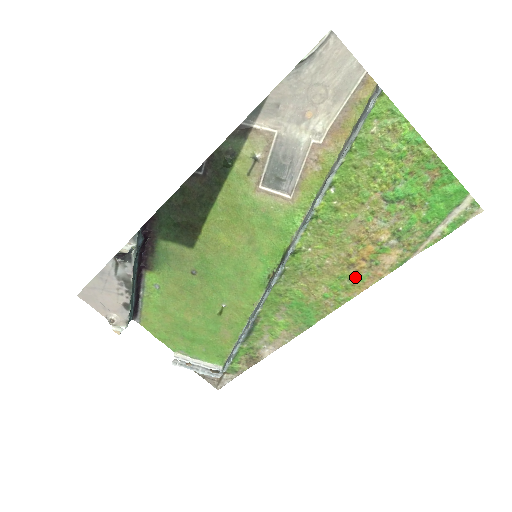
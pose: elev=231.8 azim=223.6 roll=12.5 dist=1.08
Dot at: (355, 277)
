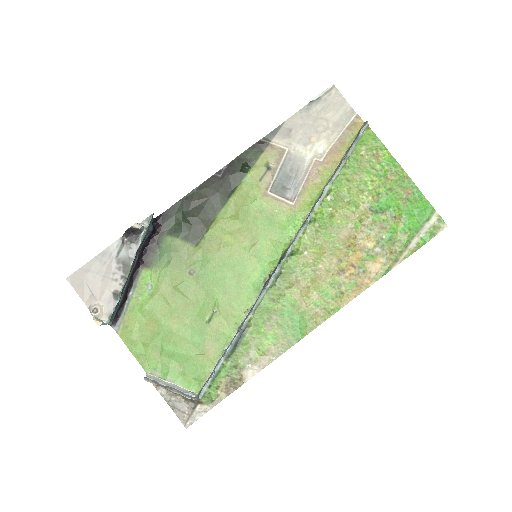
Dot at: (344, 284)
